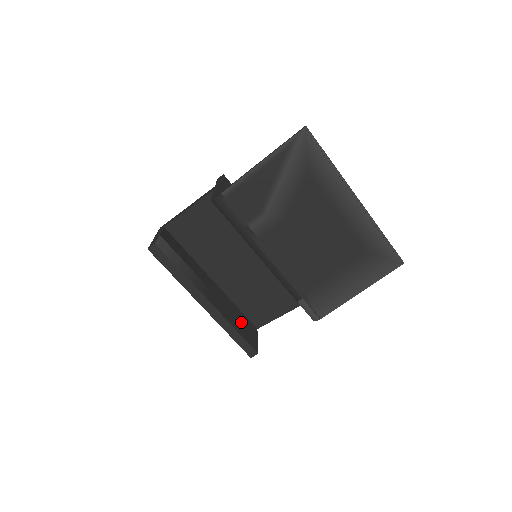
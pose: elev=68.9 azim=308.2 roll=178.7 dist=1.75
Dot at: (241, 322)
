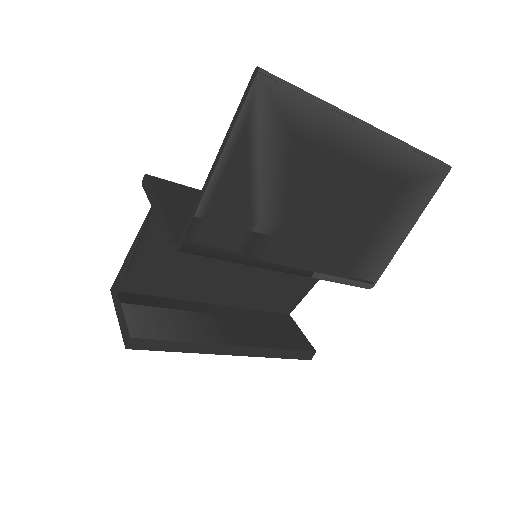
Dot at: (275, 328)
